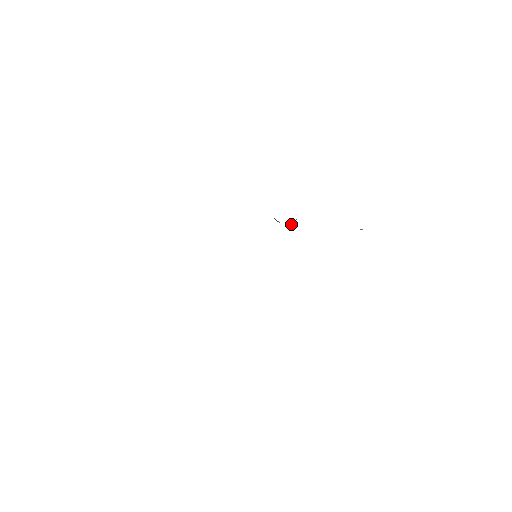
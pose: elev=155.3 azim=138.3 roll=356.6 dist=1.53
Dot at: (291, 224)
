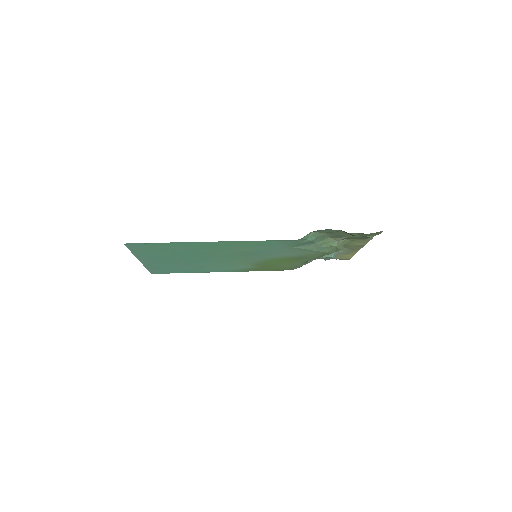
Dot at: (330, 256)
